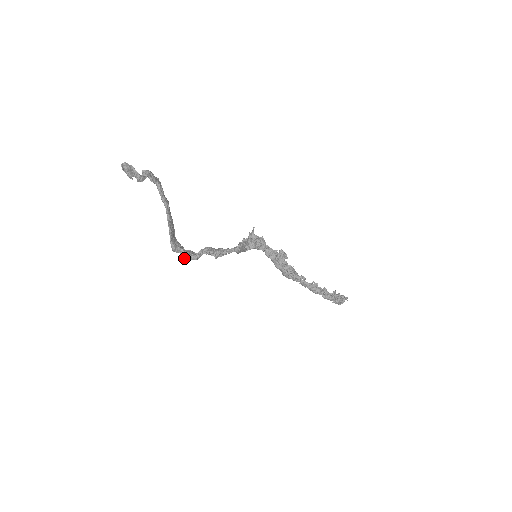
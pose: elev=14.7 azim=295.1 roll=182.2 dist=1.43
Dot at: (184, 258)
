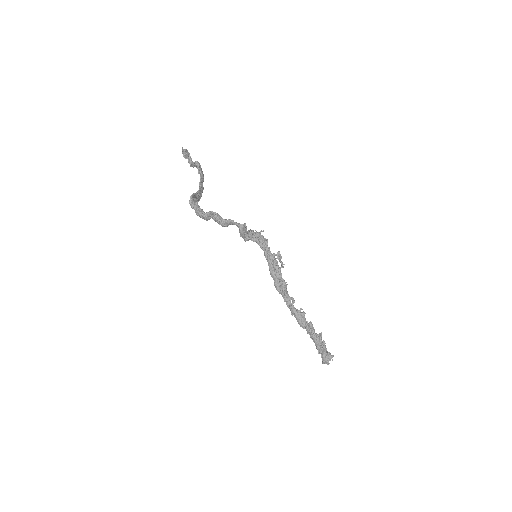
Dot at: (195, 210)
